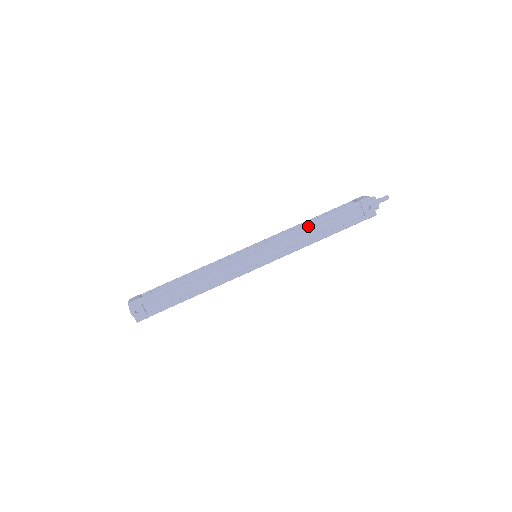
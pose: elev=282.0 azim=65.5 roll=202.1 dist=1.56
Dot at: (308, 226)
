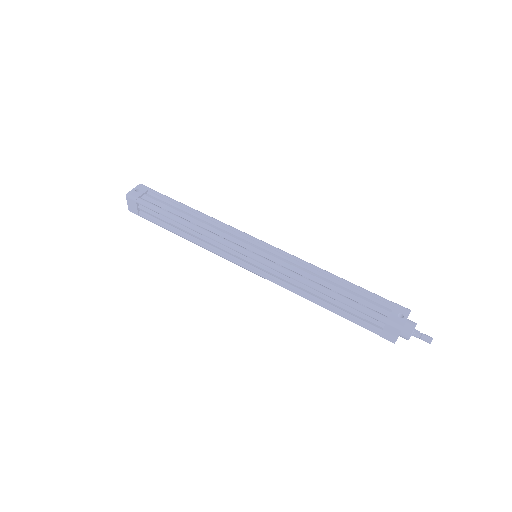
Dot at: (325, 271)
